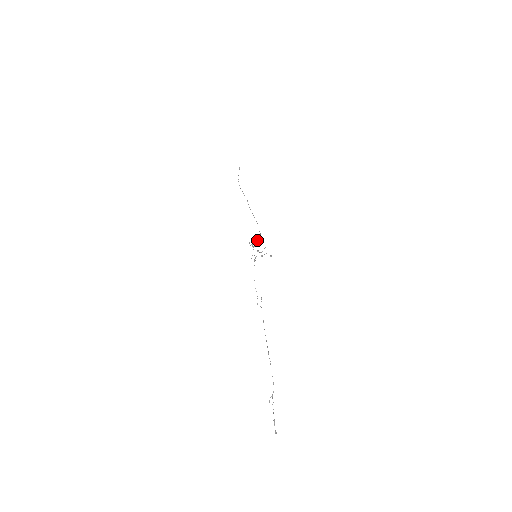
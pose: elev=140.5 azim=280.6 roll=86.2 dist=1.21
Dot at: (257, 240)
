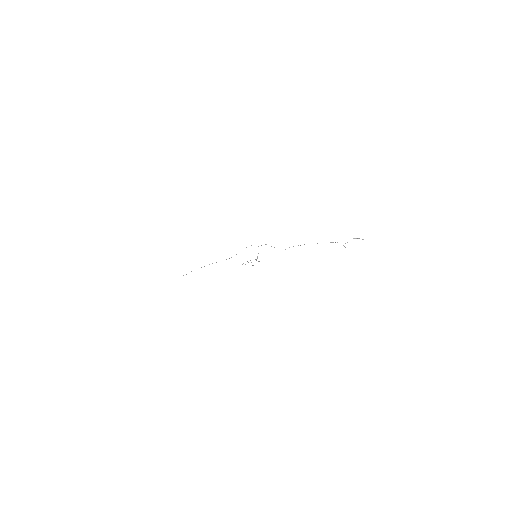
Dot at: occluded
